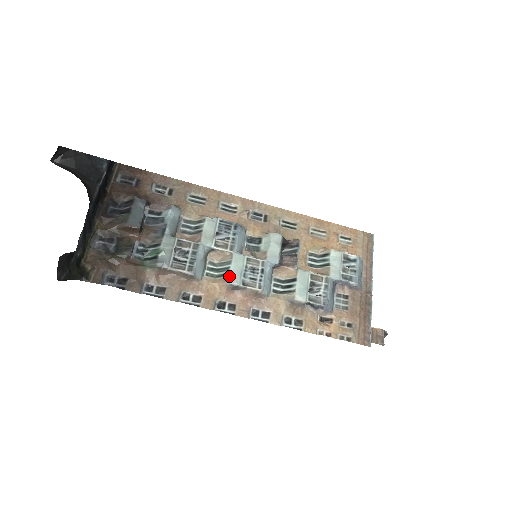
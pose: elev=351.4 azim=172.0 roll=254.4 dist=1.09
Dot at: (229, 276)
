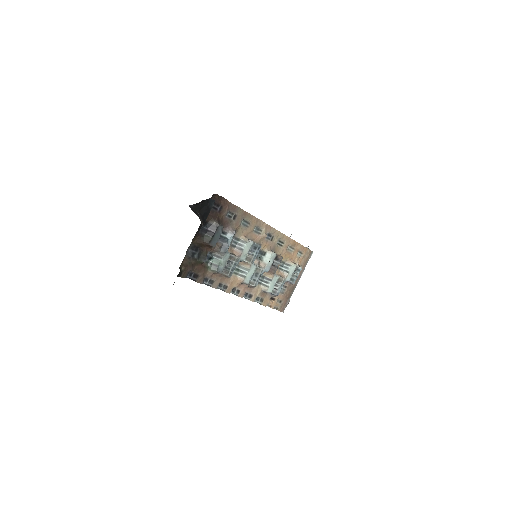
Dot at: (245, 278)
